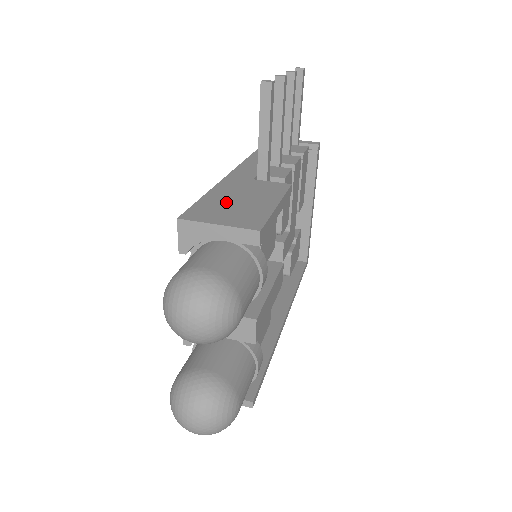
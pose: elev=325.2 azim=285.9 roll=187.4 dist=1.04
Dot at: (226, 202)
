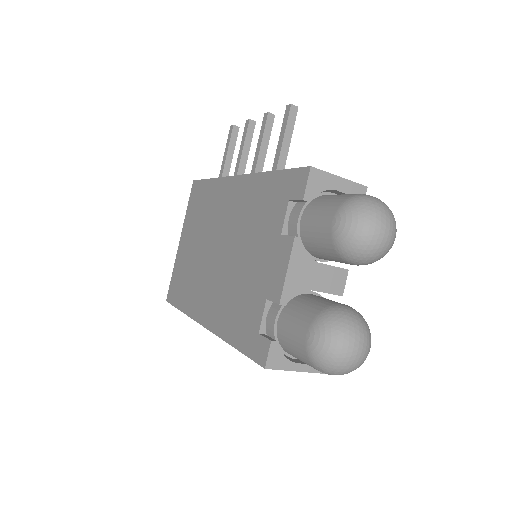
Dot at: occluded
